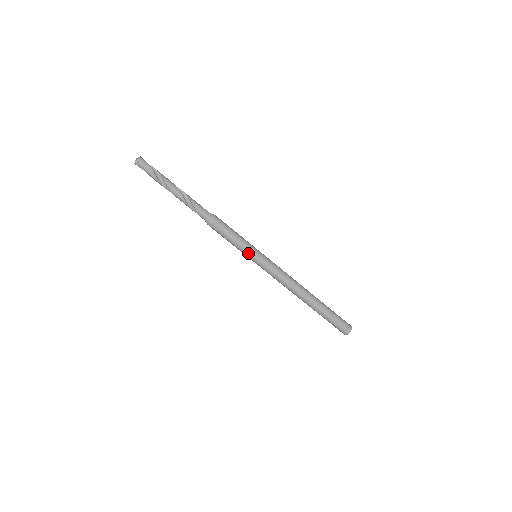
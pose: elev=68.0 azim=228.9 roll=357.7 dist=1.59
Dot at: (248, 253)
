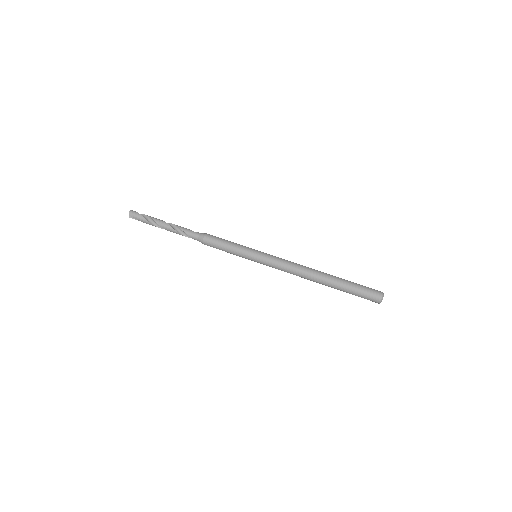
Dot at: (246, 255)
